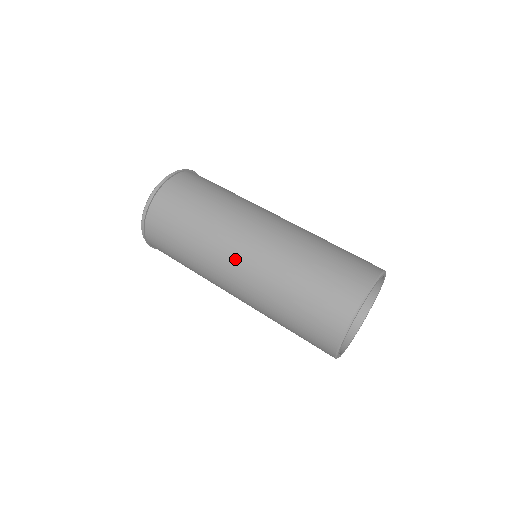
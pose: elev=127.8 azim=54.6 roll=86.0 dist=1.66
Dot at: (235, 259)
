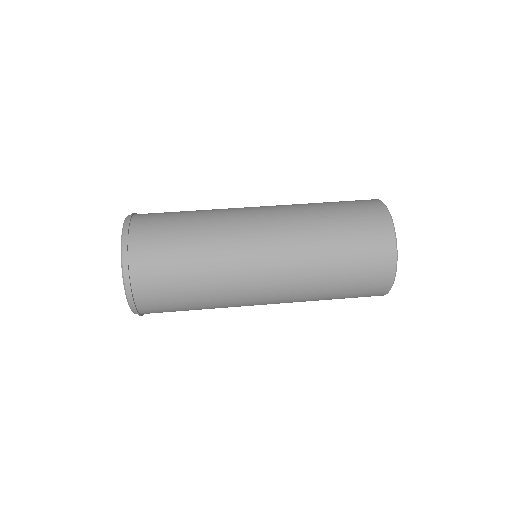
Dot at: (260, 262)
